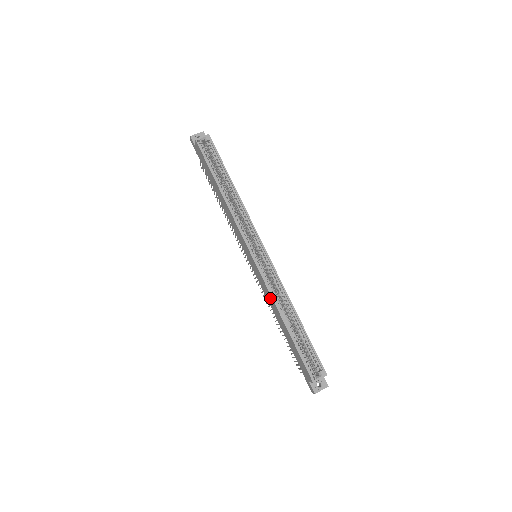
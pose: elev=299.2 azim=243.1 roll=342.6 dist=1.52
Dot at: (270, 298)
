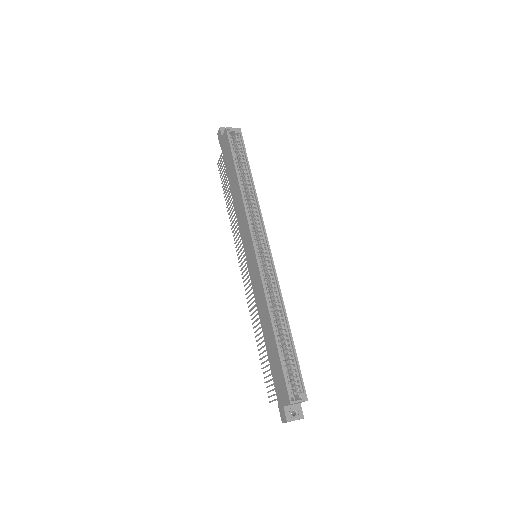
Dot at: (262, 299)
